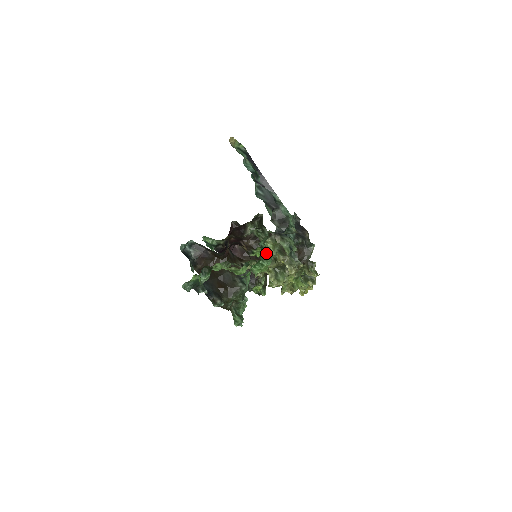
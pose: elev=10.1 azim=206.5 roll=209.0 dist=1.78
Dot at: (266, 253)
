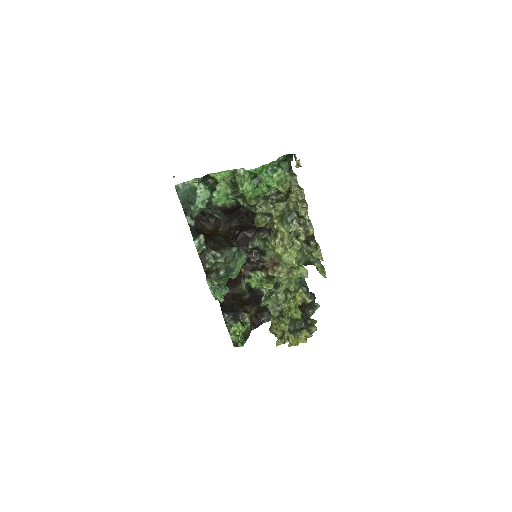
Dot at: (280, 187)
